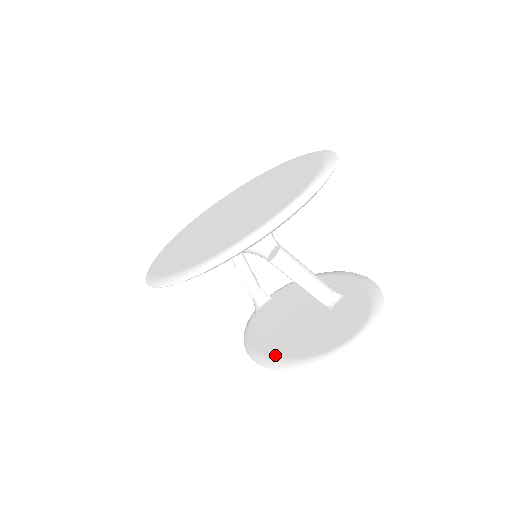
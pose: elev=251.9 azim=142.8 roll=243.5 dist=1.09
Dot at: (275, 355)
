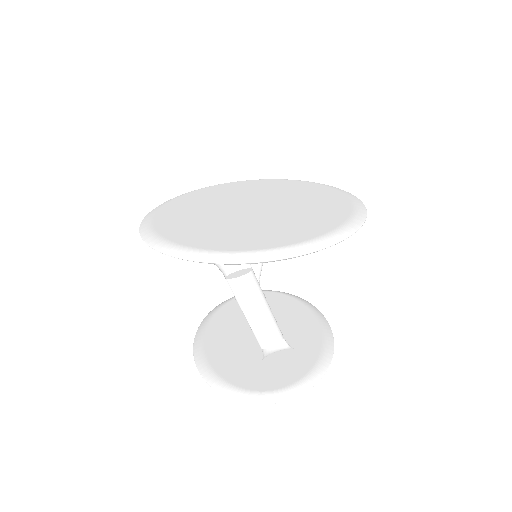
Dot at: (207, 347)
